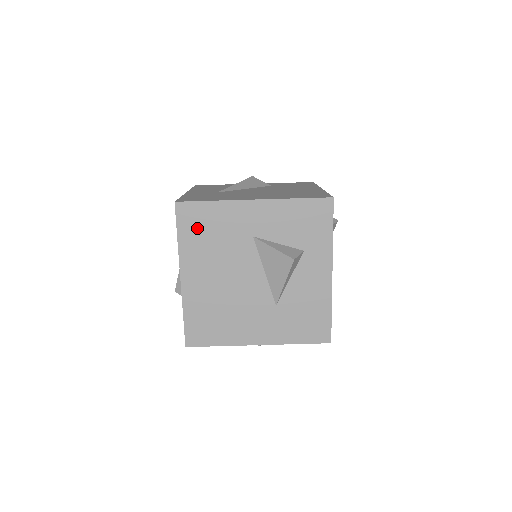
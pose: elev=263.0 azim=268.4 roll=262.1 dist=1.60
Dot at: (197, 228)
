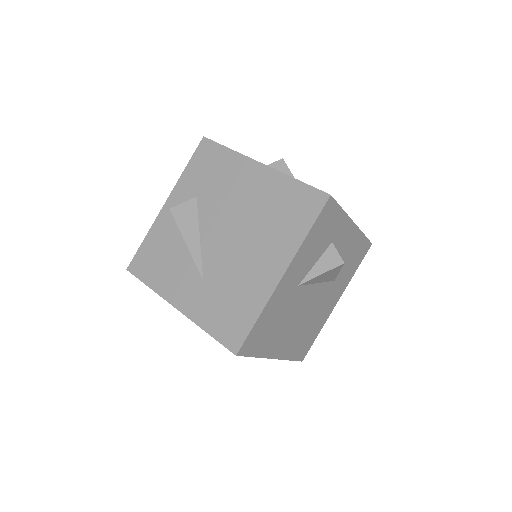
Dot at: (262, 337)
